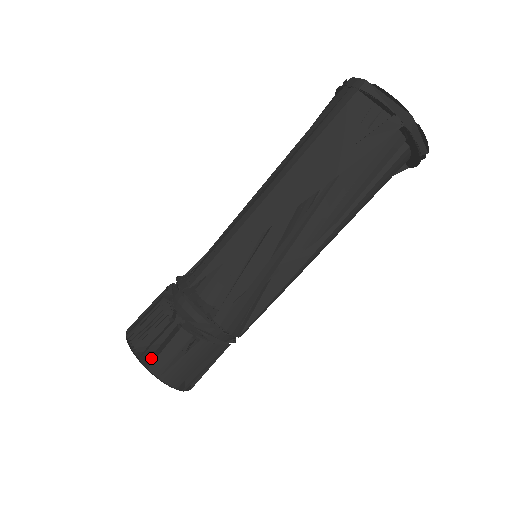
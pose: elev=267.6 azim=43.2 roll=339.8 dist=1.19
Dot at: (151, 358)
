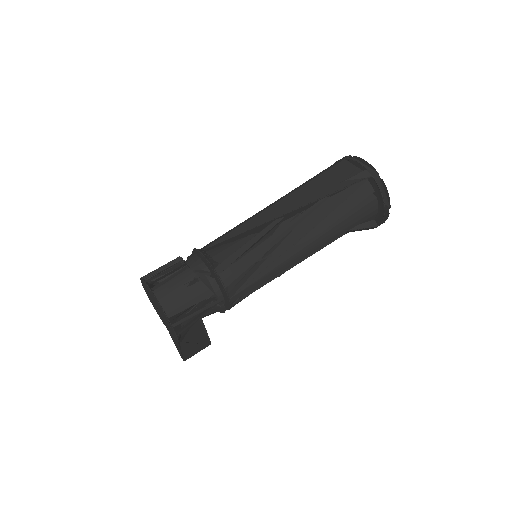
Dot at: (157, 286)
